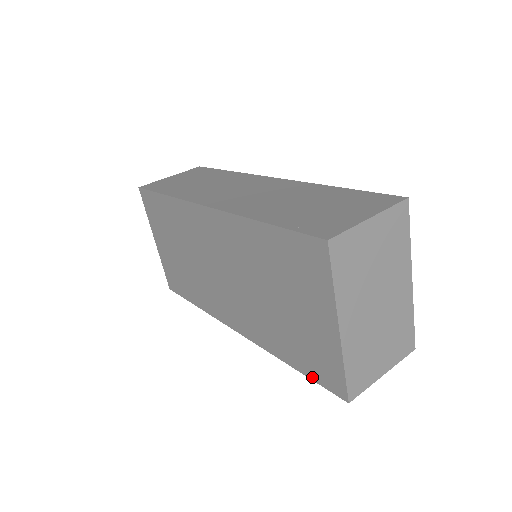
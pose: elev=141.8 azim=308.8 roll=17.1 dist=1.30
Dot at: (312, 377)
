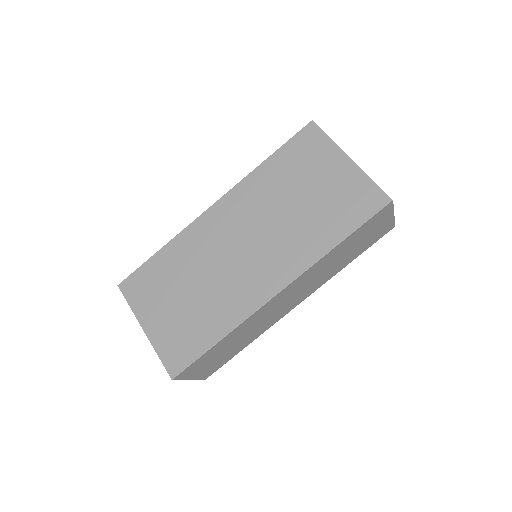
Dot at: (361, 222)
